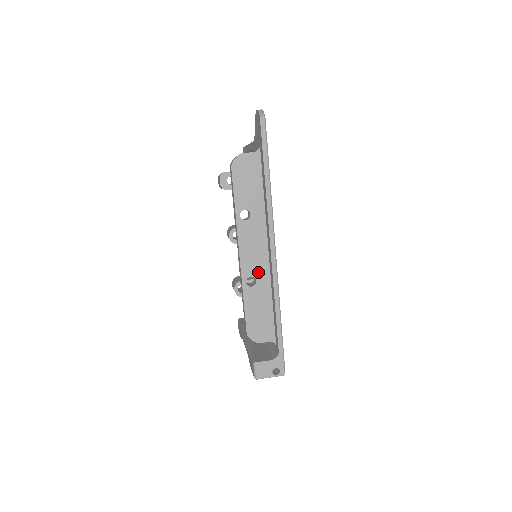
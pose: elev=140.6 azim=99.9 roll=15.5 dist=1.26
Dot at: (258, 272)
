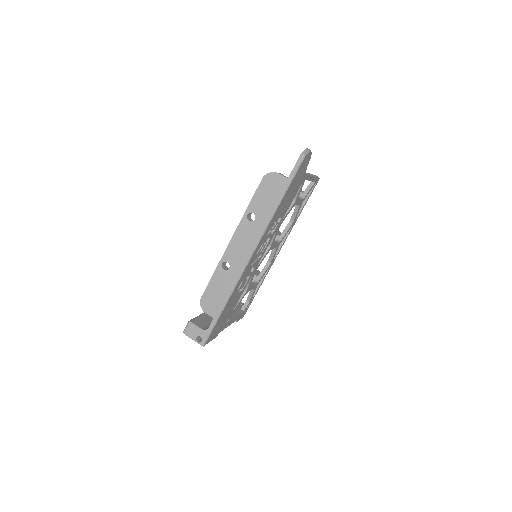
Dot at: (234, 263)
